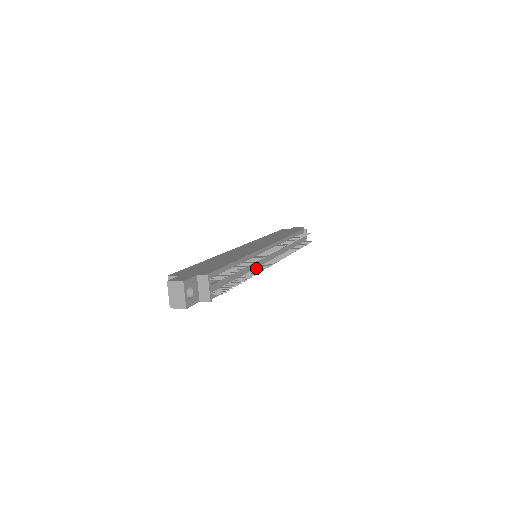
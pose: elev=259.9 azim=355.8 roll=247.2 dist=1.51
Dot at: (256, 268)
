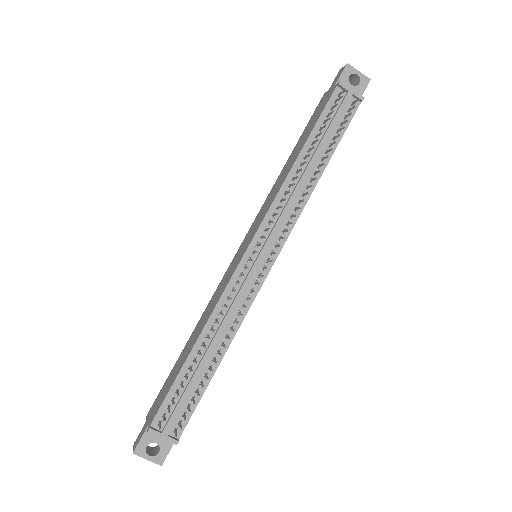
Dot at: (242, 306)
